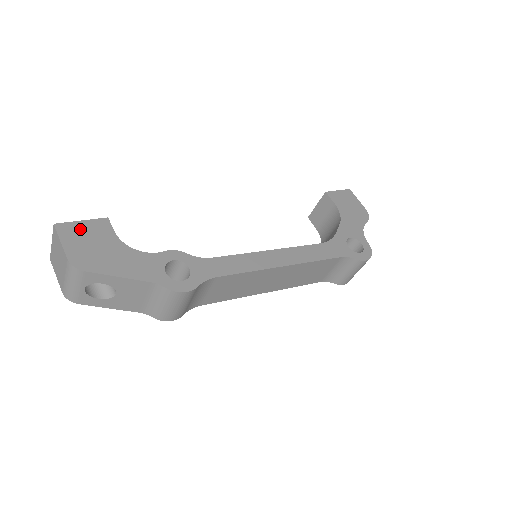
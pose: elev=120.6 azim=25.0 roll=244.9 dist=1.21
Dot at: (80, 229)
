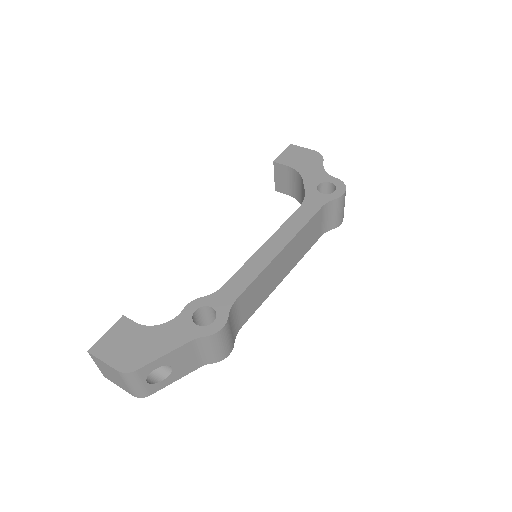
Dot at: (109, 340)
